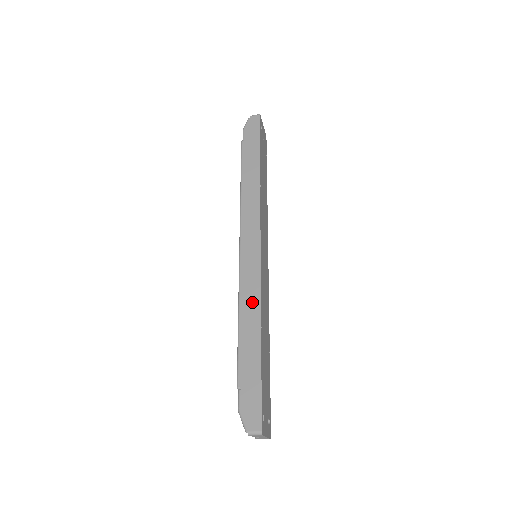
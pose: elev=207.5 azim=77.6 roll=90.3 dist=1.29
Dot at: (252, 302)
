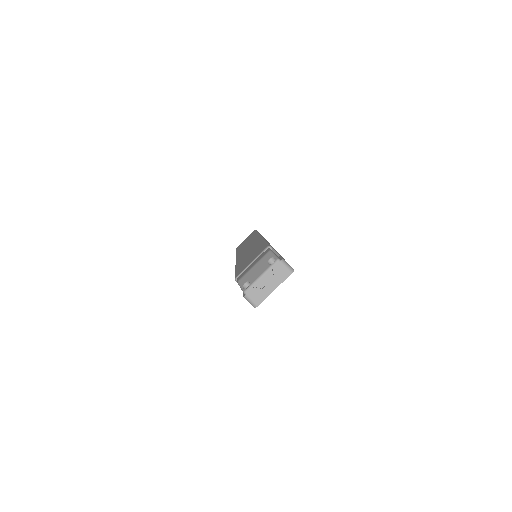
Dot at: occluded
